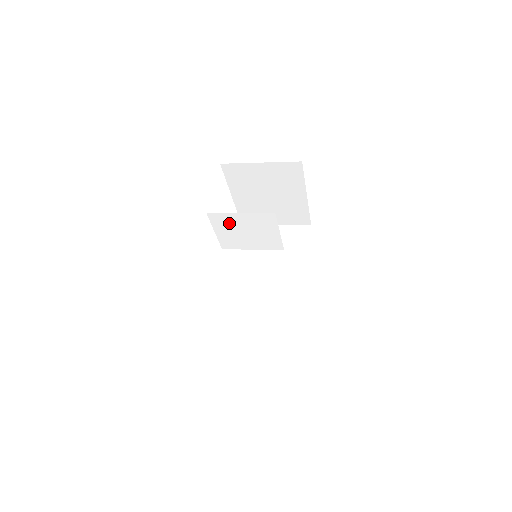
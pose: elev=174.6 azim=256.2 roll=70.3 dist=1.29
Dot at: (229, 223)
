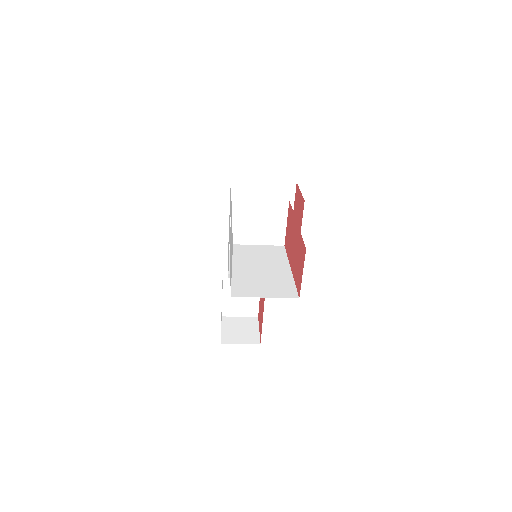
Dot at: (247, 211)
